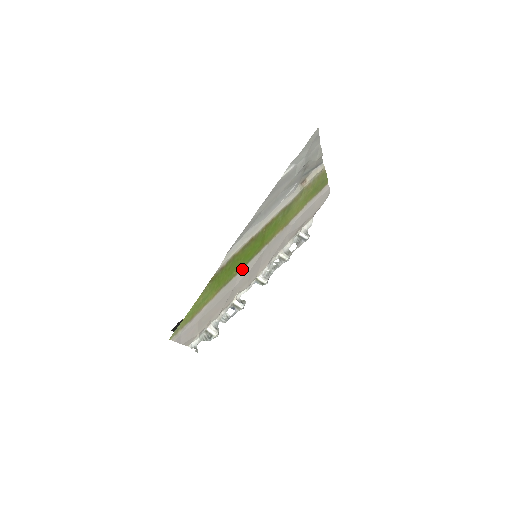
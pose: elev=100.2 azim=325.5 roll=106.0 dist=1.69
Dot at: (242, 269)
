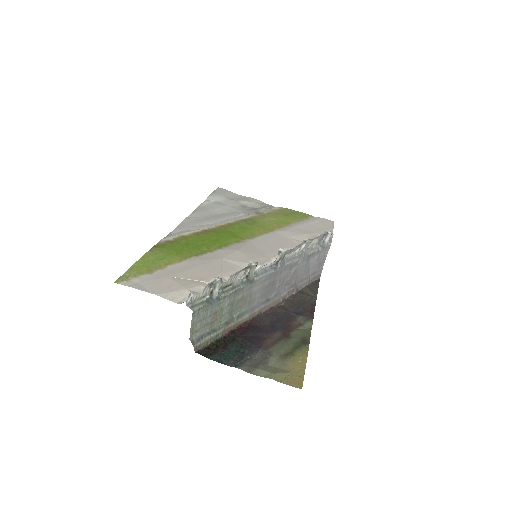
Dot at: (220, 250)
